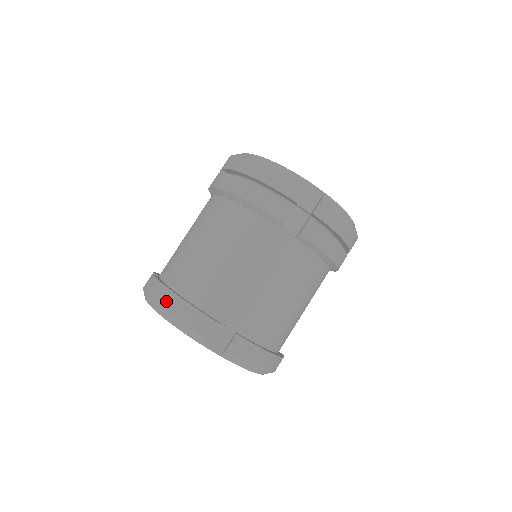
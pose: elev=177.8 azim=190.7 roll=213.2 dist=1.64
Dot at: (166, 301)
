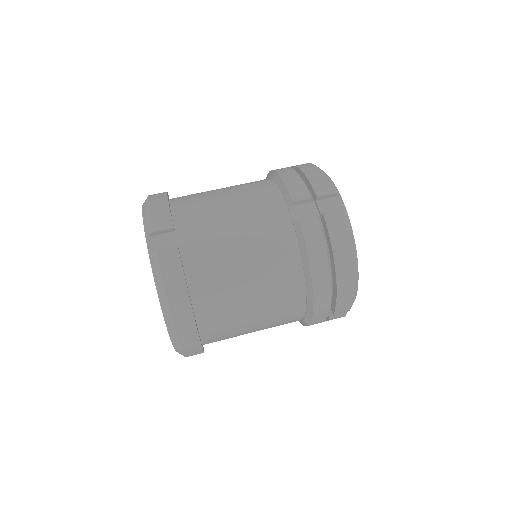
Dot at: (156, 196)
